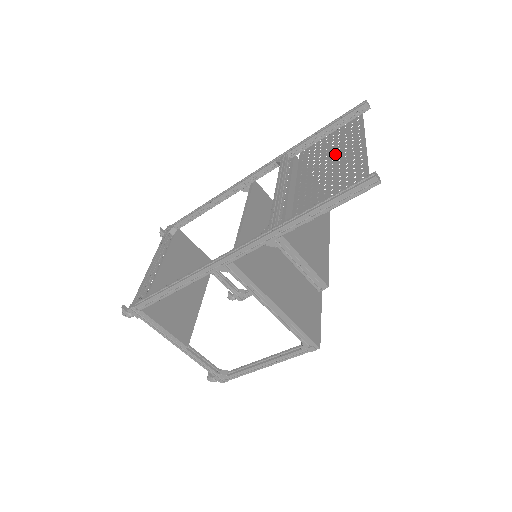
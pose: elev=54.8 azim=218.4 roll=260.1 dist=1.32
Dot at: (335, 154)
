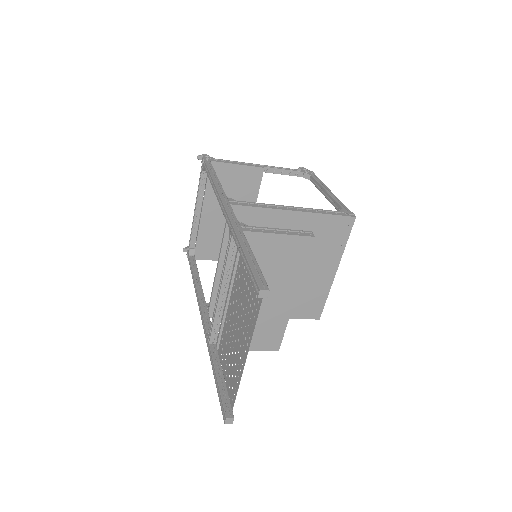
Dot at: (242, 317)
